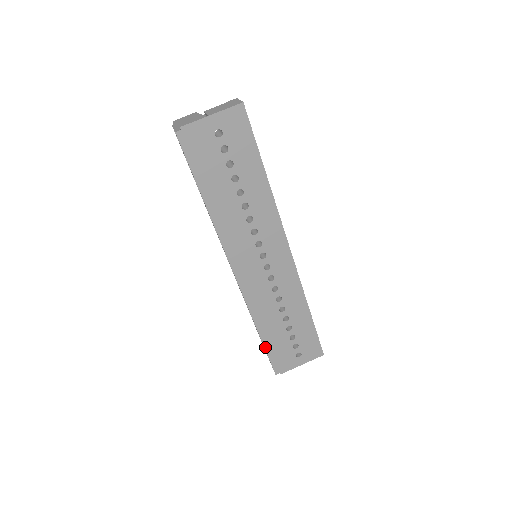
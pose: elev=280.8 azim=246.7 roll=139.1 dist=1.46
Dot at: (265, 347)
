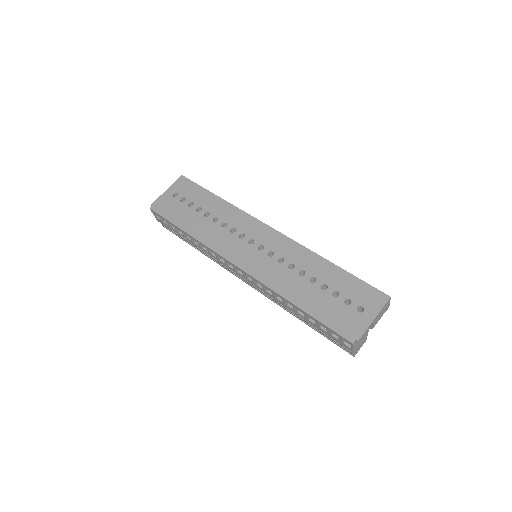
Dot at: (314, 317)
